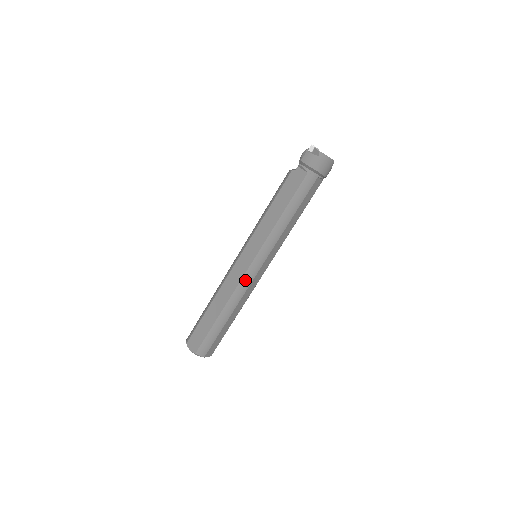
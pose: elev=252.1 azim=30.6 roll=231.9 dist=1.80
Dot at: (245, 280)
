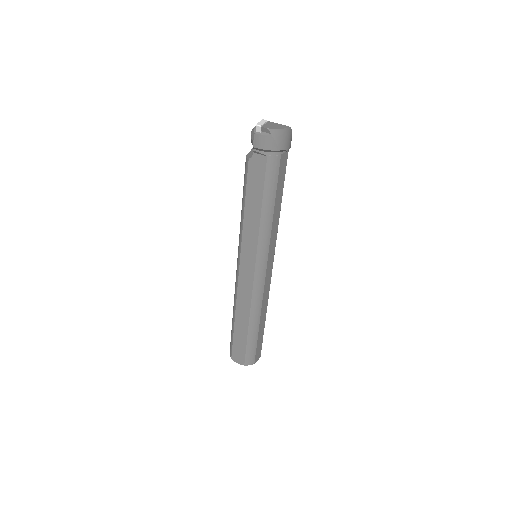
Dot at: (257, 287)
